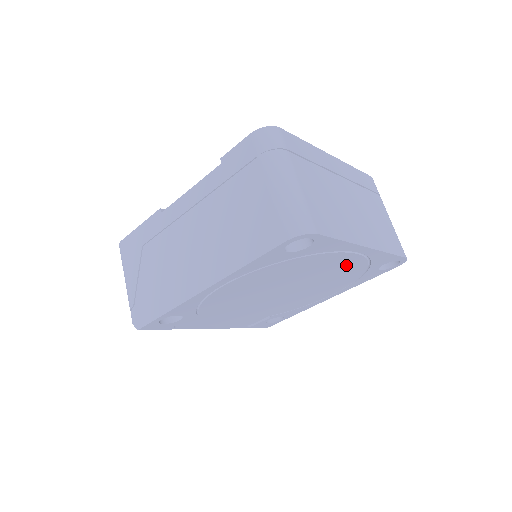
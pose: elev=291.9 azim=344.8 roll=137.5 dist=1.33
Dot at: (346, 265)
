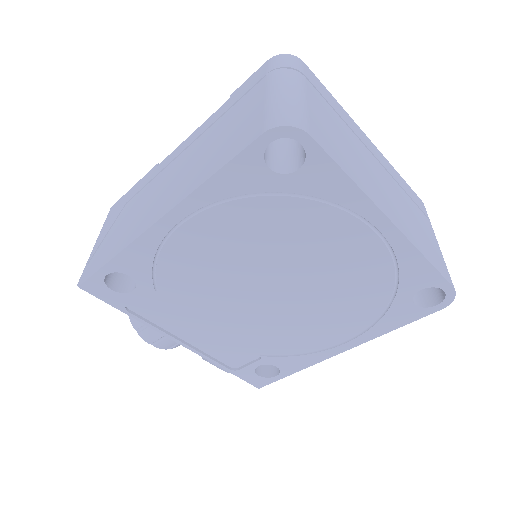
Dot at: (361, 260)
